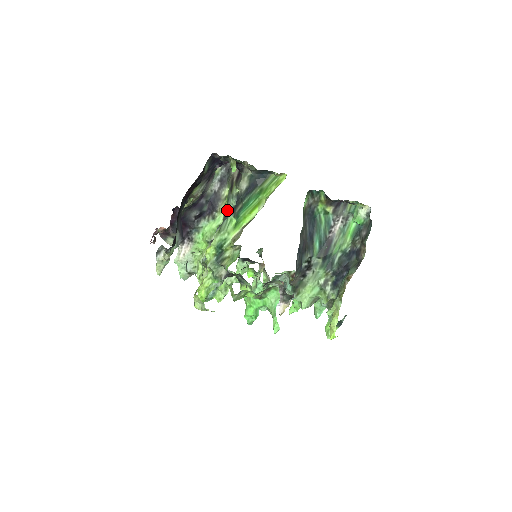
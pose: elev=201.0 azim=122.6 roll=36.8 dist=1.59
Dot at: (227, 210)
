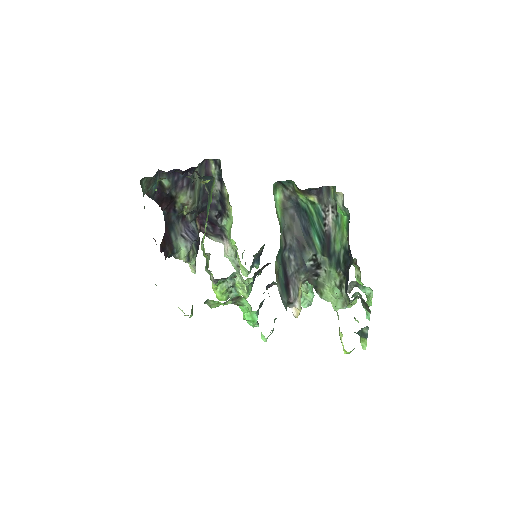
Dot at: occluded
